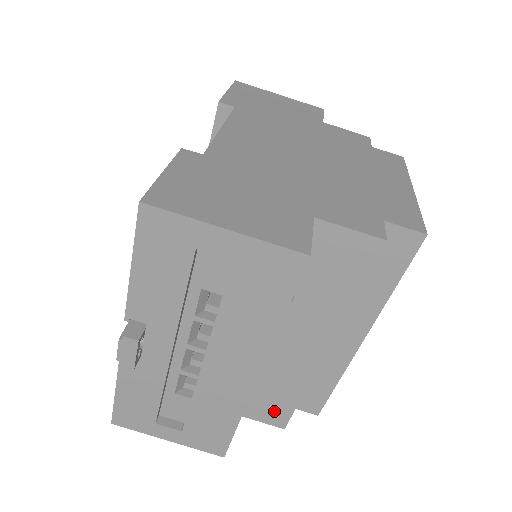
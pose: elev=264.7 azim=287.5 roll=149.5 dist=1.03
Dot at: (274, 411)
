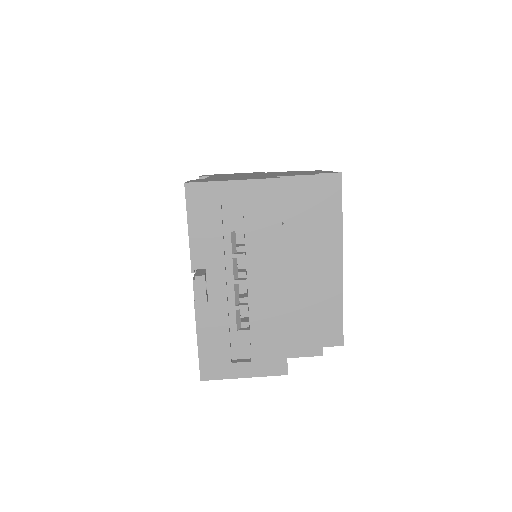
Dot at: (309, 341)
